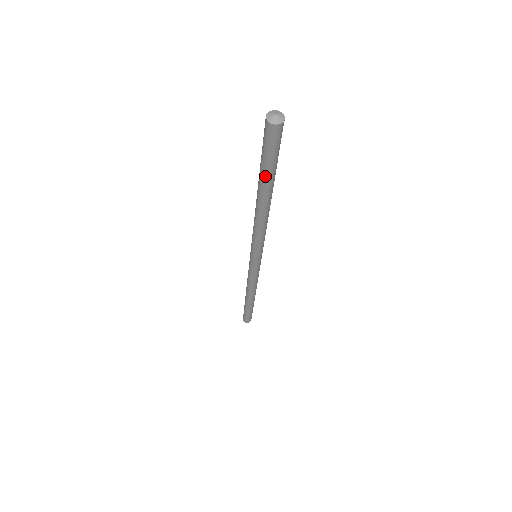
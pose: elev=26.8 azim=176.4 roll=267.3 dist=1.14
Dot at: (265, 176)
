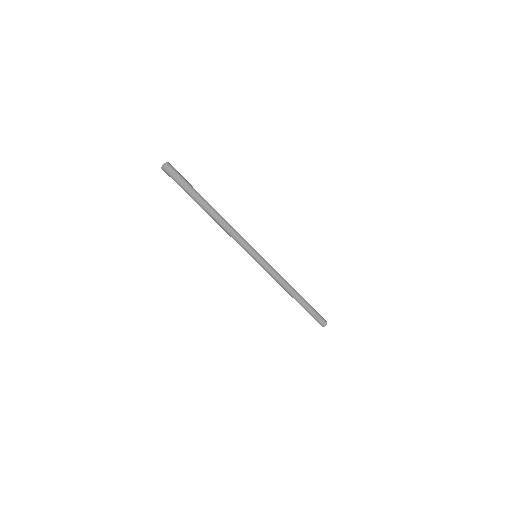
Dot at: (193, 195)
